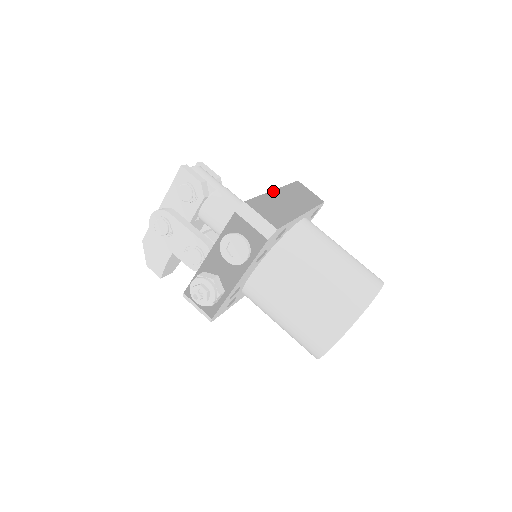
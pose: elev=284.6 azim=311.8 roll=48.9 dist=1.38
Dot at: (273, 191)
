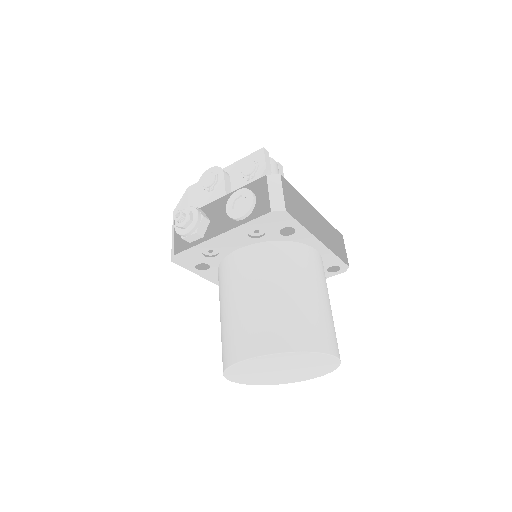
Dot at: (313, 207)
